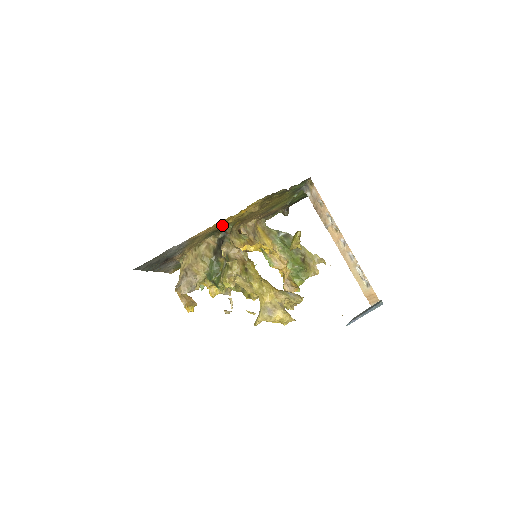
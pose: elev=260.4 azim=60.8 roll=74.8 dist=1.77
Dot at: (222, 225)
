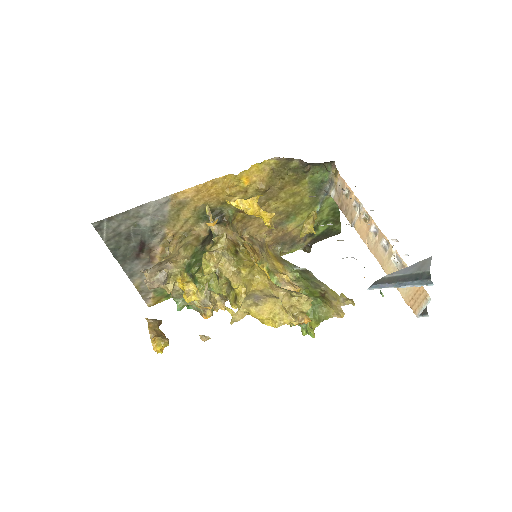
Dot at: (218, 200)
